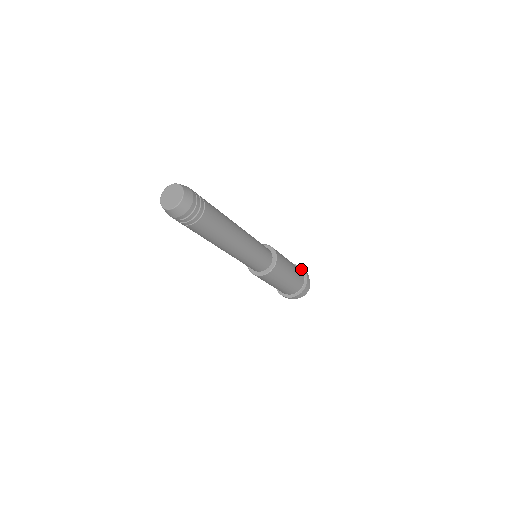
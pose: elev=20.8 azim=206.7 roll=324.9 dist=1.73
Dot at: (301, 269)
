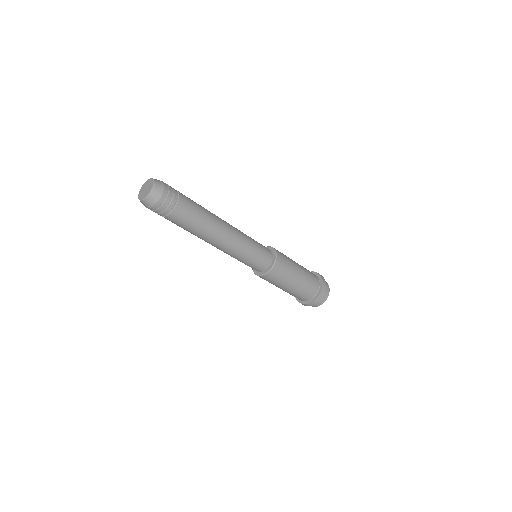
Dot at: (315, 274)
